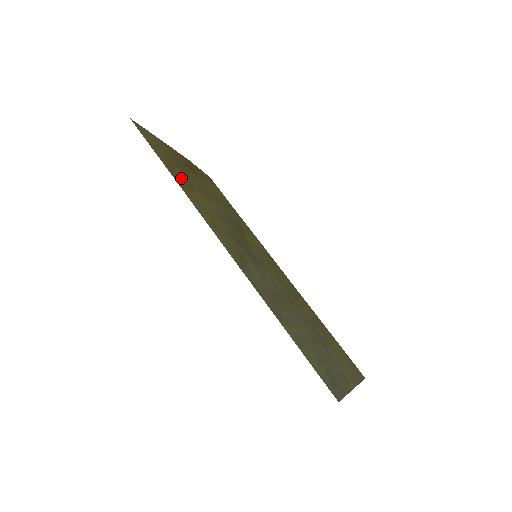
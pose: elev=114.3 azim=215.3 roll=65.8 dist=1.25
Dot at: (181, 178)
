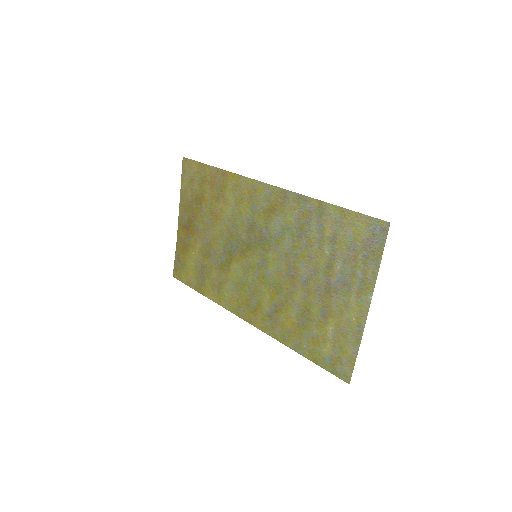
Dot at: (216, 186)
